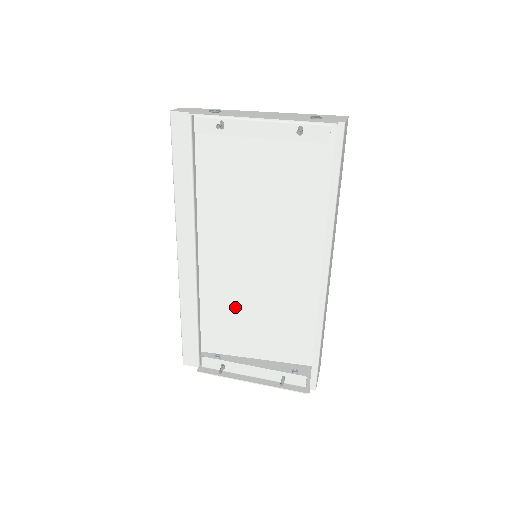
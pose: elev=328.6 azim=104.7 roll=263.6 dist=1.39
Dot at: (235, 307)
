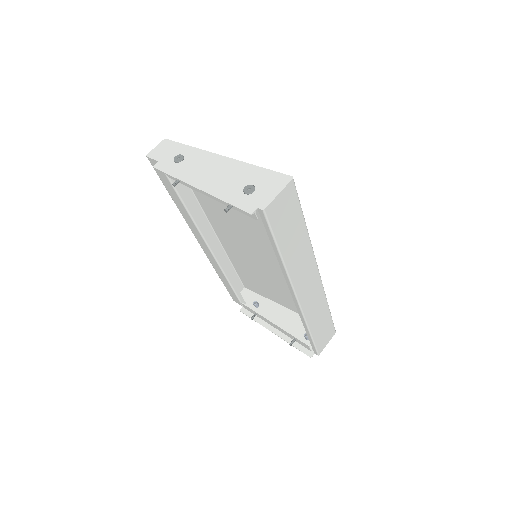
Dot at: (261, 275)
